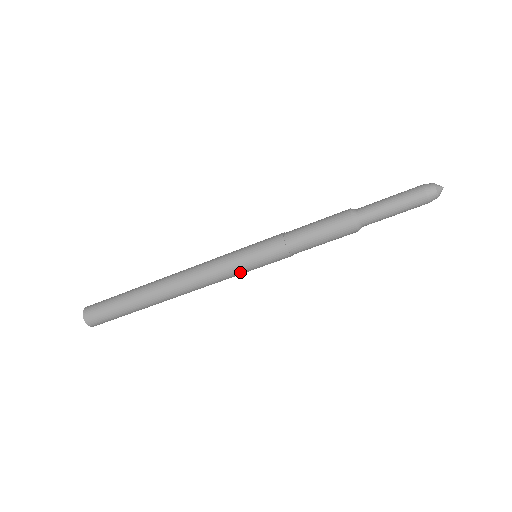
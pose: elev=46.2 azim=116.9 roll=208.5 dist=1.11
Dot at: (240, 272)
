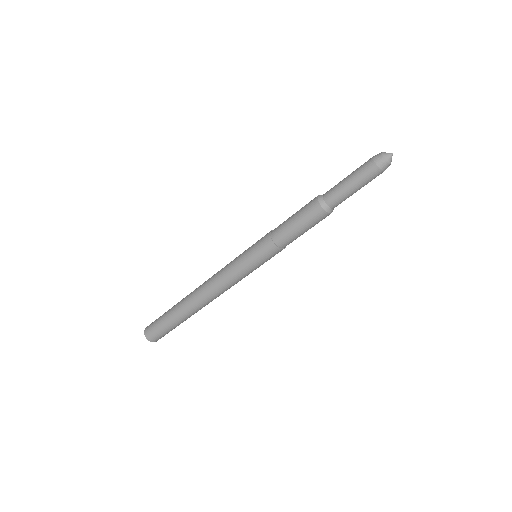
Dot at: (243, 271)
